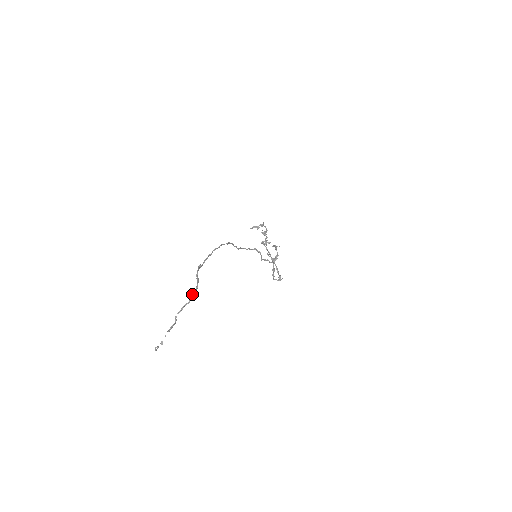
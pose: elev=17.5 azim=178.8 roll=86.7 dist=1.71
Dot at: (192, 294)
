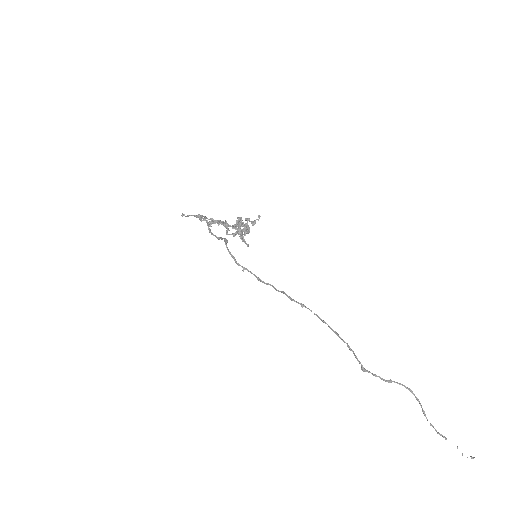
Dot at: (415, 397)
